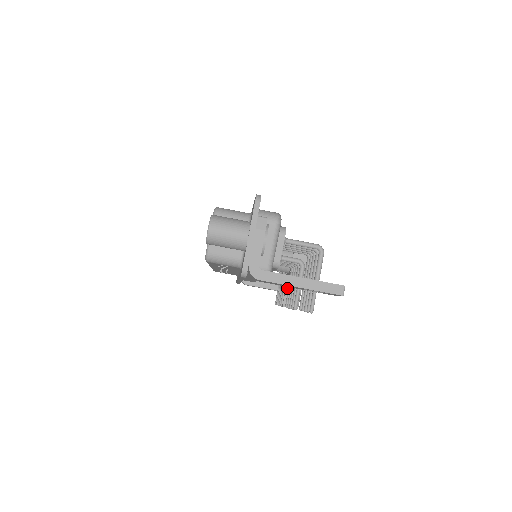
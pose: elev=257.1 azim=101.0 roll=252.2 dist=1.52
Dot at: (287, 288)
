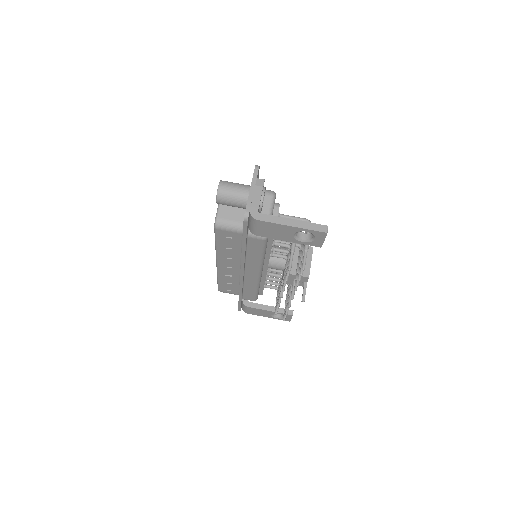
Dot at: occluded
